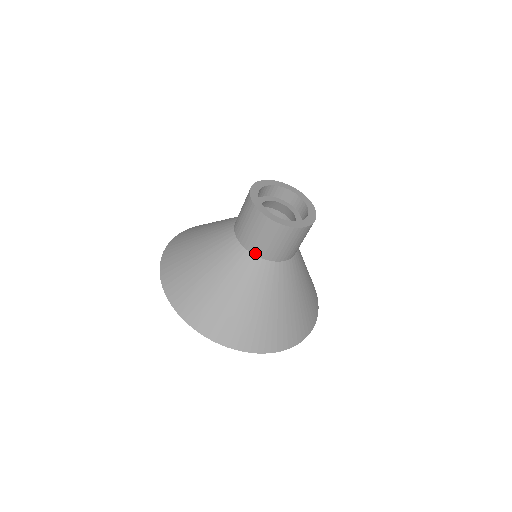
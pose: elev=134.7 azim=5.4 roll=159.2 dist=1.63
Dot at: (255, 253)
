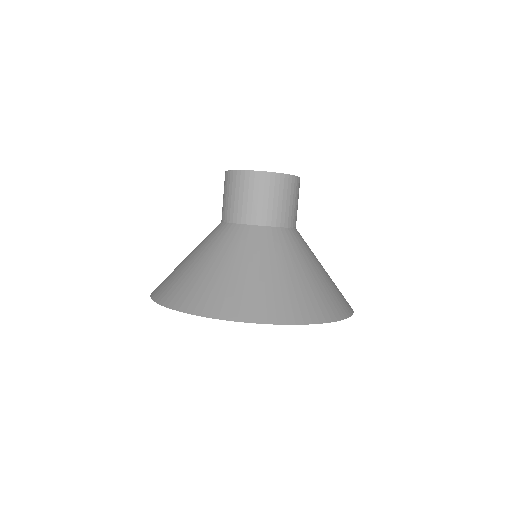
Dot at: (237, 221)
